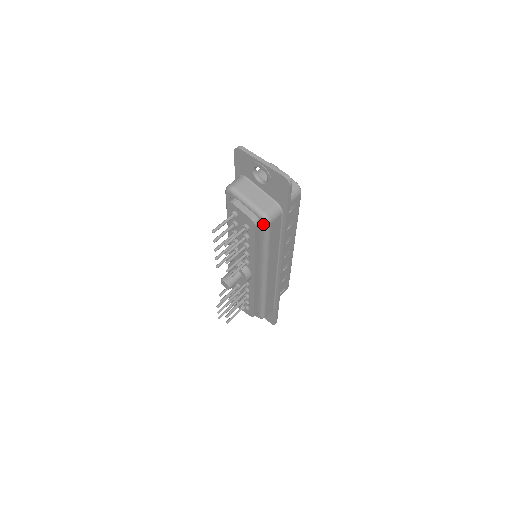
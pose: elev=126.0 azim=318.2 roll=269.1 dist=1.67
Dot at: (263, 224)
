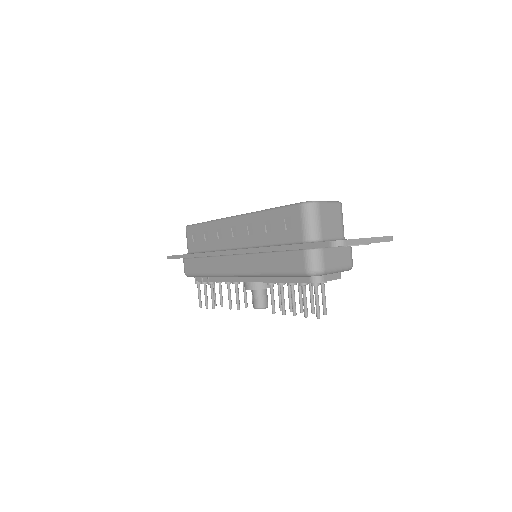
Dot at: occluded
